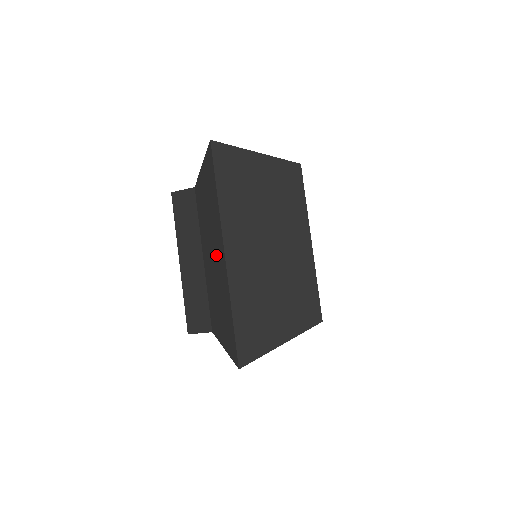
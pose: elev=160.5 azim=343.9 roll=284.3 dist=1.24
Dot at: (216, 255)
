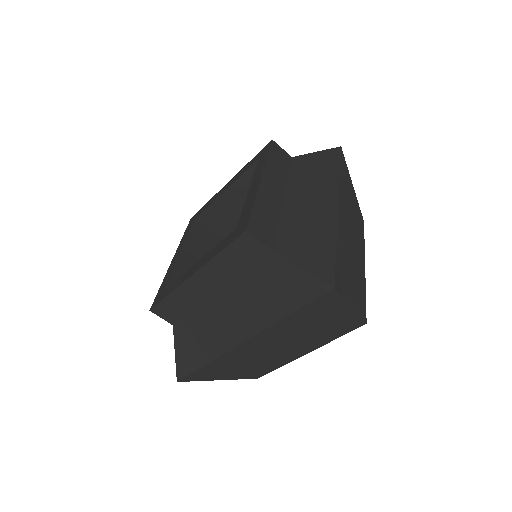
Dot at: (319, 201)
